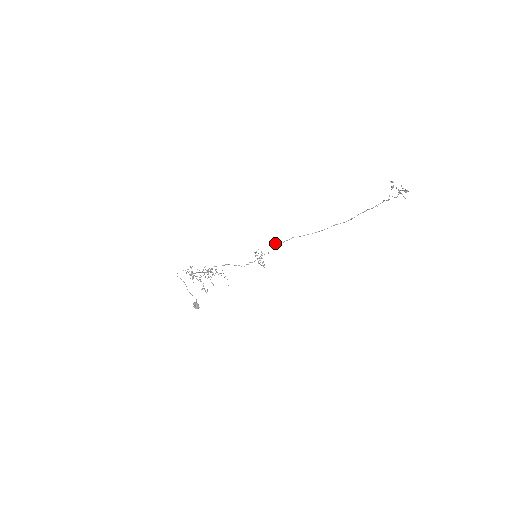
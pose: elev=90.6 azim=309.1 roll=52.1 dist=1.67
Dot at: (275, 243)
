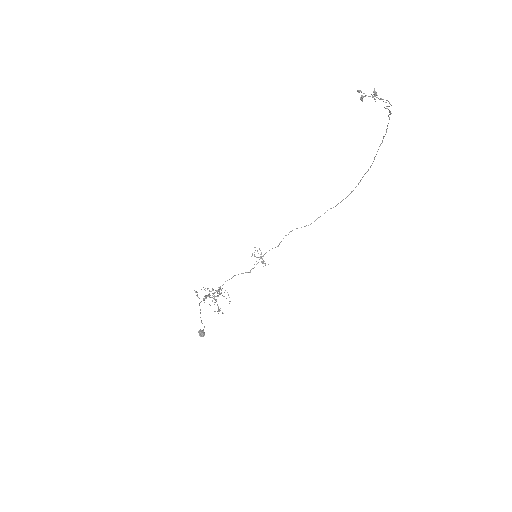
Dot at: (296, 228)
